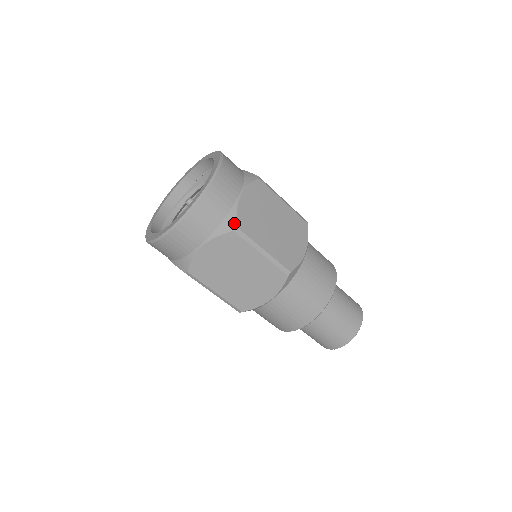
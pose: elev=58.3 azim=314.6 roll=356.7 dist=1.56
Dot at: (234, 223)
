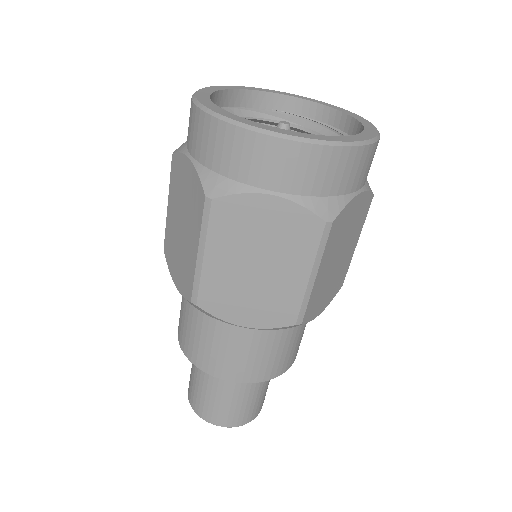
Dot at: (334, 214)
